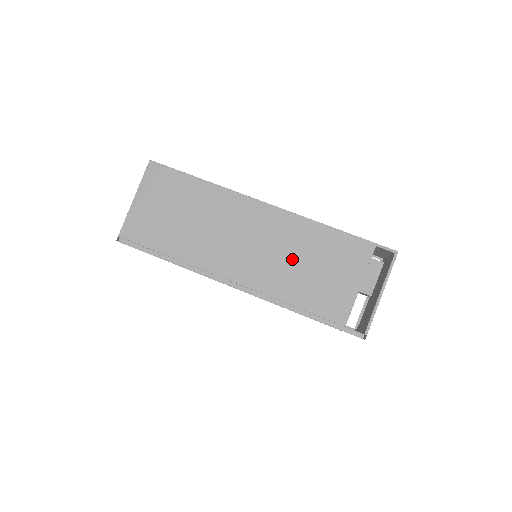
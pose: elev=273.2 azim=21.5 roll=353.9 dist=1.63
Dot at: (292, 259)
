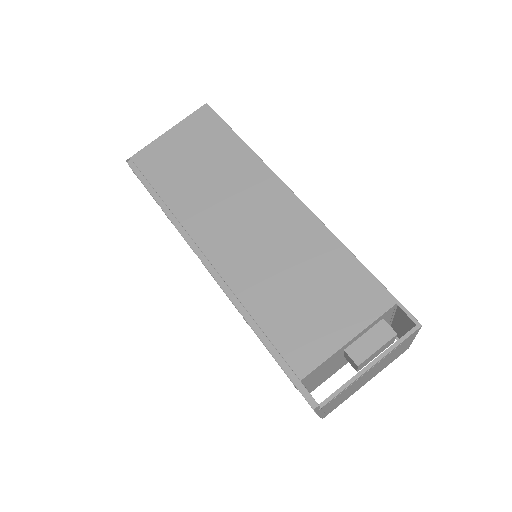
Dot at: (285, 266)
